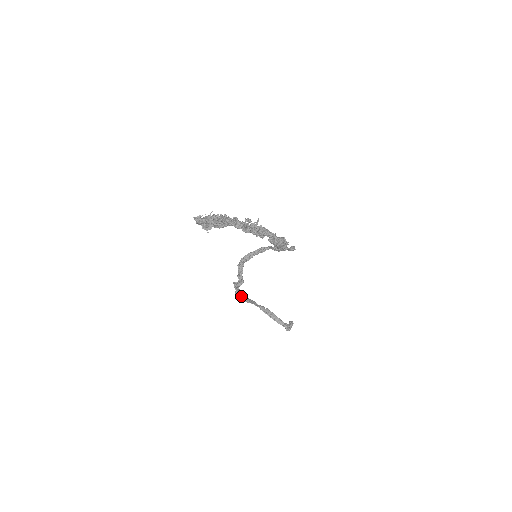
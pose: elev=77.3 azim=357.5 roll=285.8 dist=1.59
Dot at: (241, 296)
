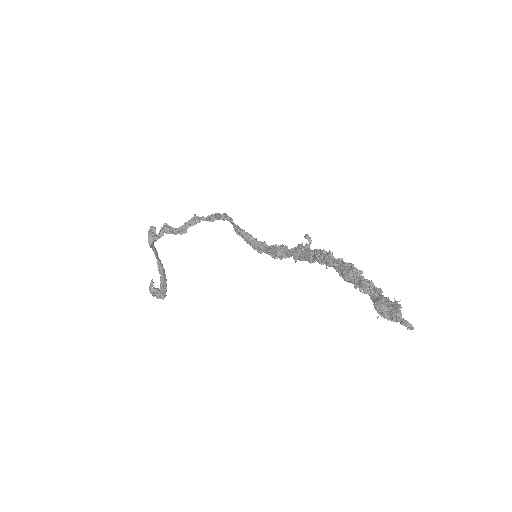
Dot at: occluded
